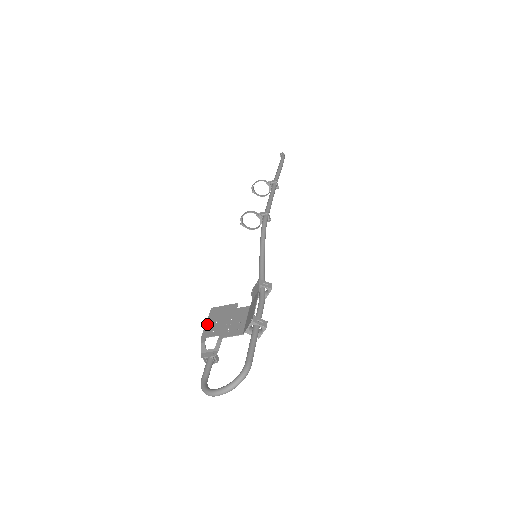
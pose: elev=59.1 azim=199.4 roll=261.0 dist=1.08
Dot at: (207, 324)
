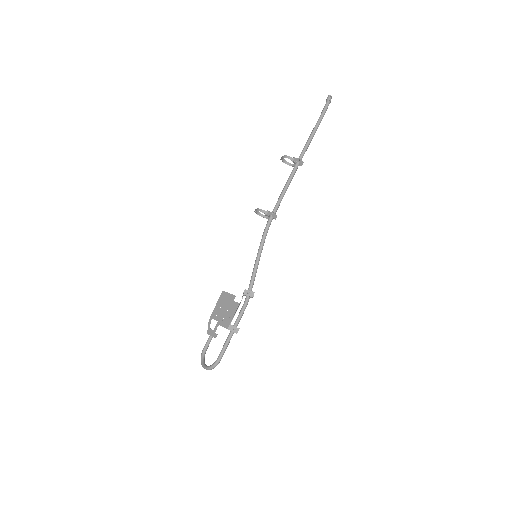
Dot at: (216, 306)
